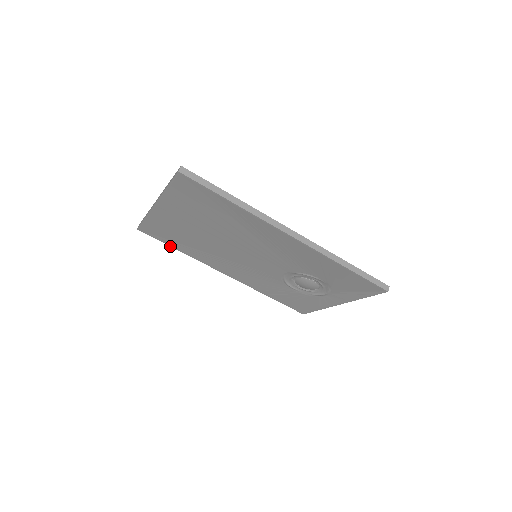
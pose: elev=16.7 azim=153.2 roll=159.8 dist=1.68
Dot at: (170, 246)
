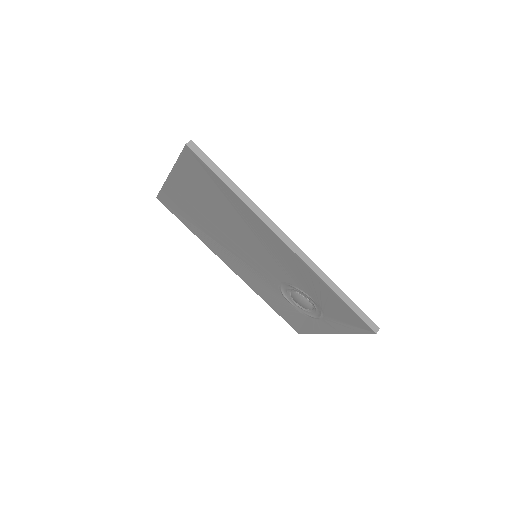
Dot at: (183, 223)
